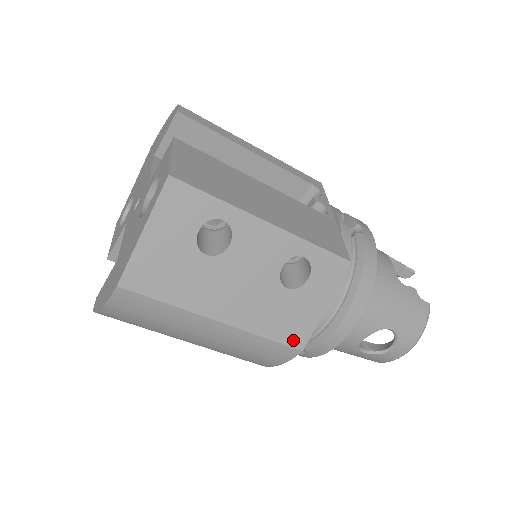
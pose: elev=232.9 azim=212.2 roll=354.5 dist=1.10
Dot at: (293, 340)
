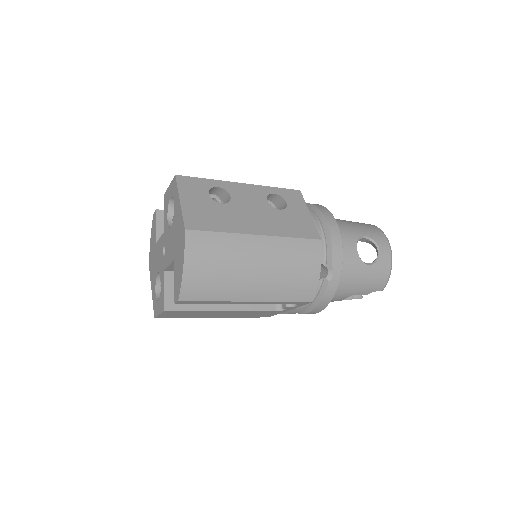
Dot at: (310, 235)
